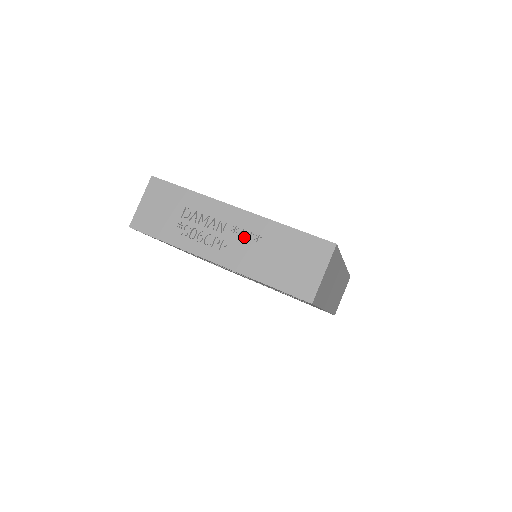
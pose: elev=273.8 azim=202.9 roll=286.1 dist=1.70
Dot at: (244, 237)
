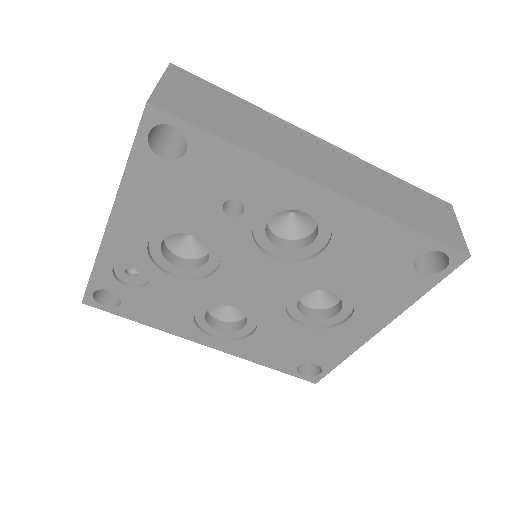
Dot at: occluded
